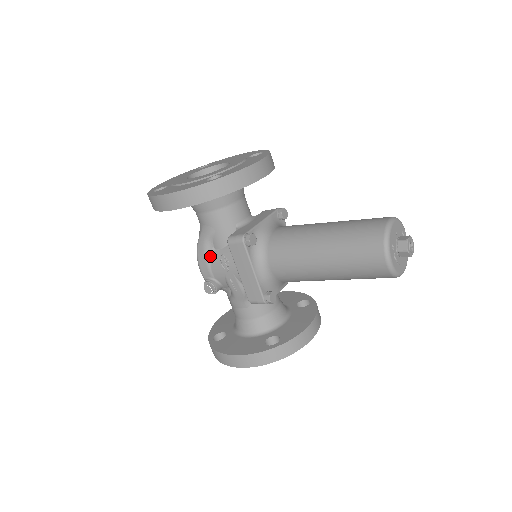
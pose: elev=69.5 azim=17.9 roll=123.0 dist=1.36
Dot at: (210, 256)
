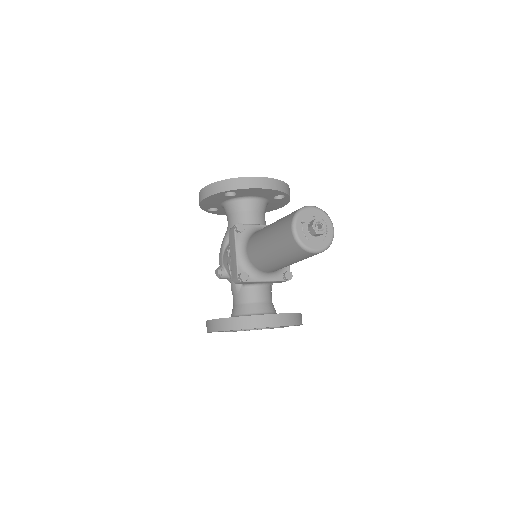
Dot at: (225, 248)
